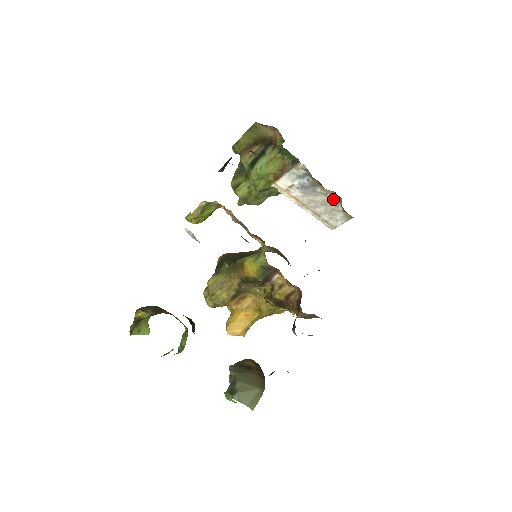
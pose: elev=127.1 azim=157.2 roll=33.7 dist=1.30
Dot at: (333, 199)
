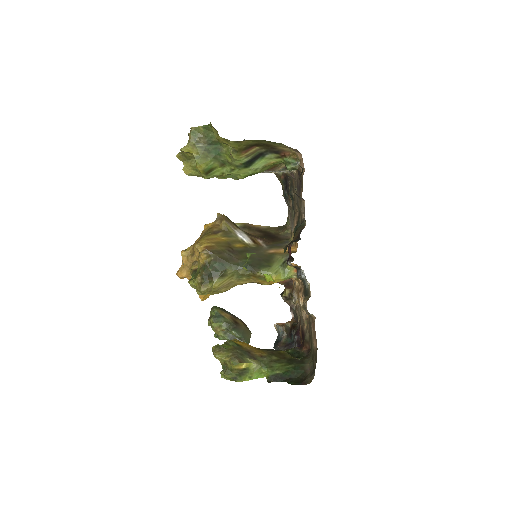
Dot at: occluded
